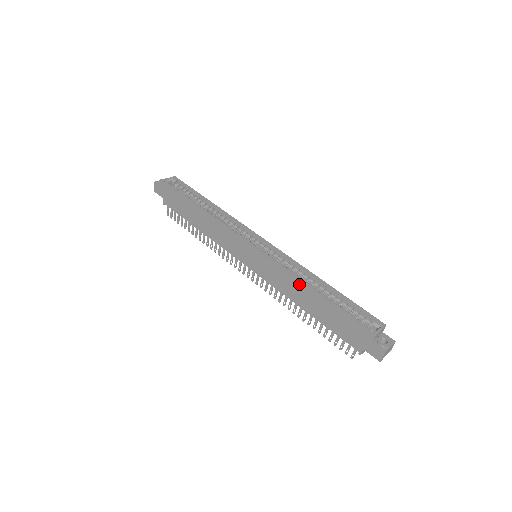
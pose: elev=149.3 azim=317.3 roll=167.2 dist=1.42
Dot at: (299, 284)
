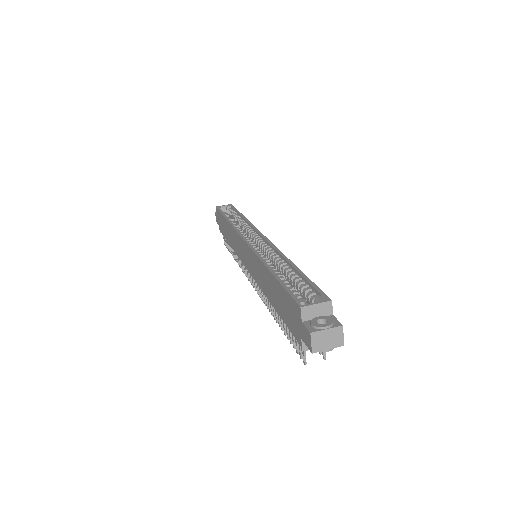
Dot at: (262, 266)
